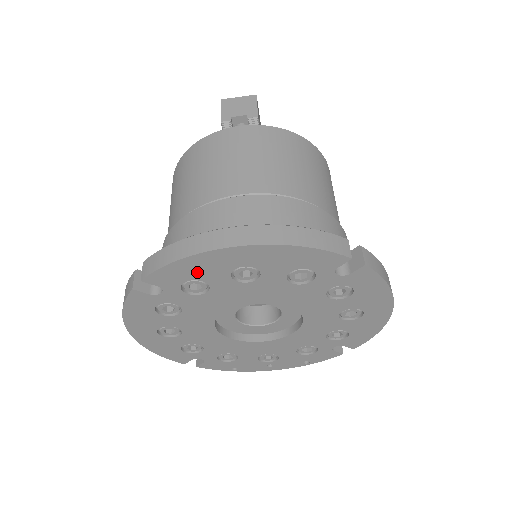
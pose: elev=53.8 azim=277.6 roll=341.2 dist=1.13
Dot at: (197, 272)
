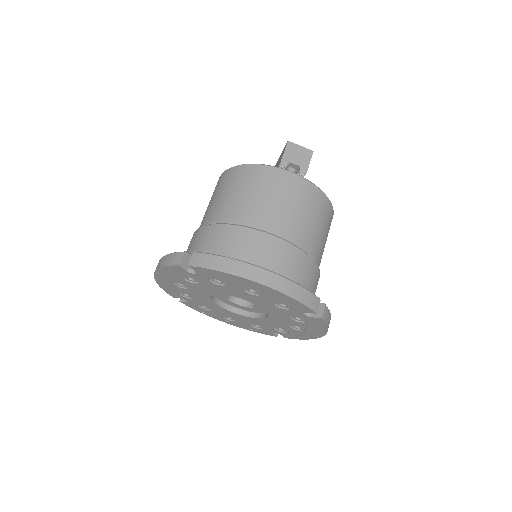
Dot at: (225, 278)
